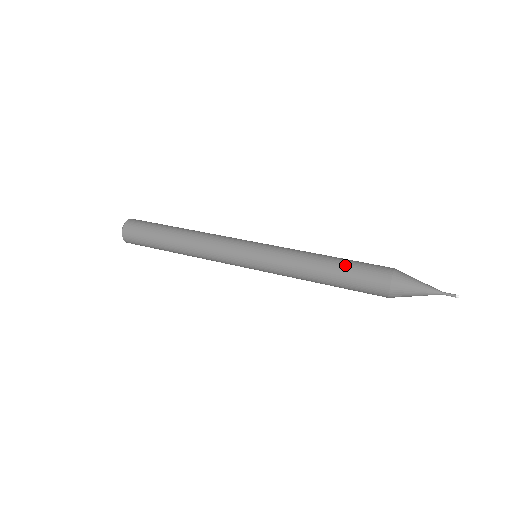
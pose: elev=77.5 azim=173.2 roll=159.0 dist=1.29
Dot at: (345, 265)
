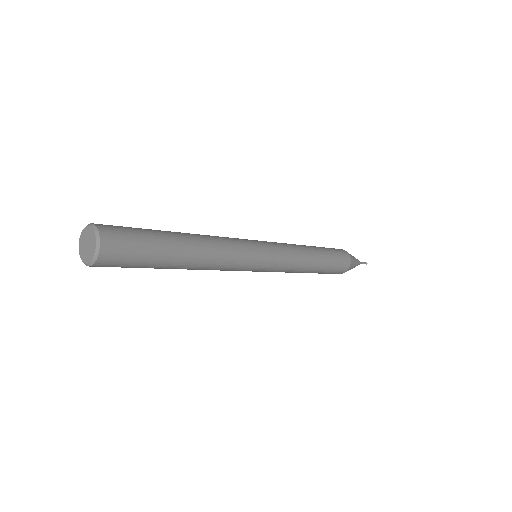
Dot at: (327, 267)
